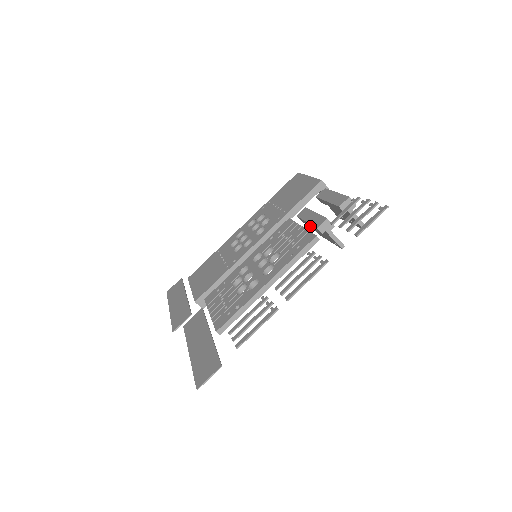
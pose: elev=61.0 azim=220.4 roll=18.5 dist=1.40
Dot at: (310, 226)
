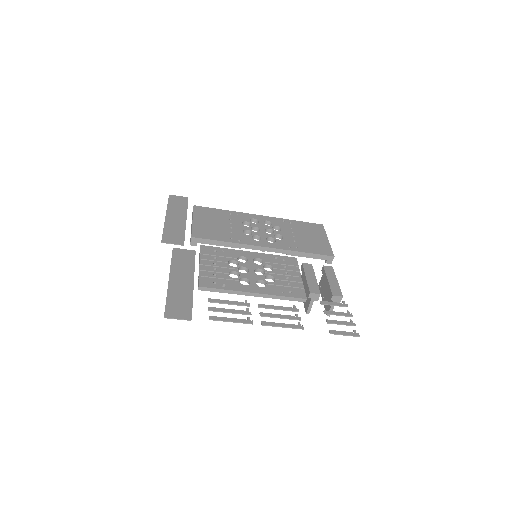
Dot at: (305, 281)
